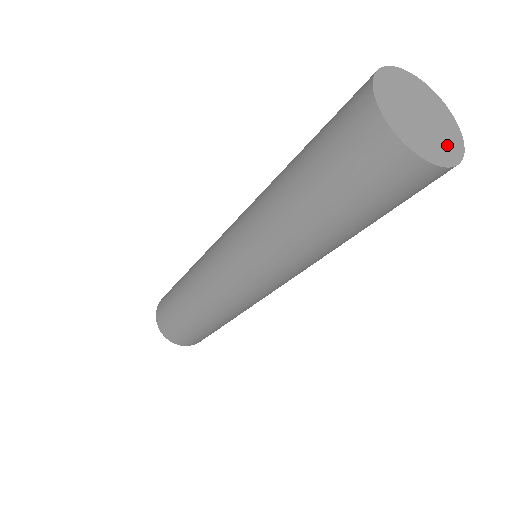
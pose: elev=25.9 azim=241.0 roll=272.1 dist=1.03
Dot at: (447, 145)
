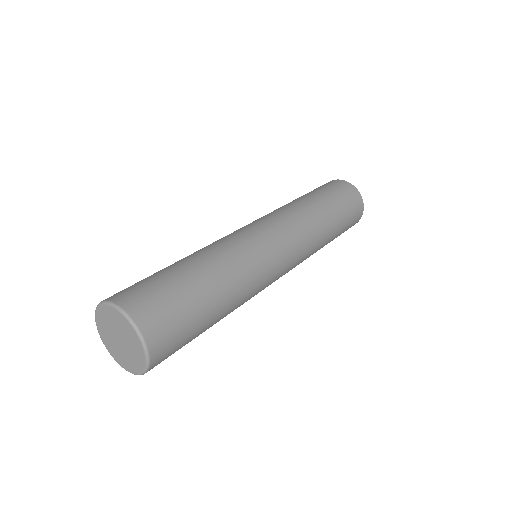
Dot at: occluded
